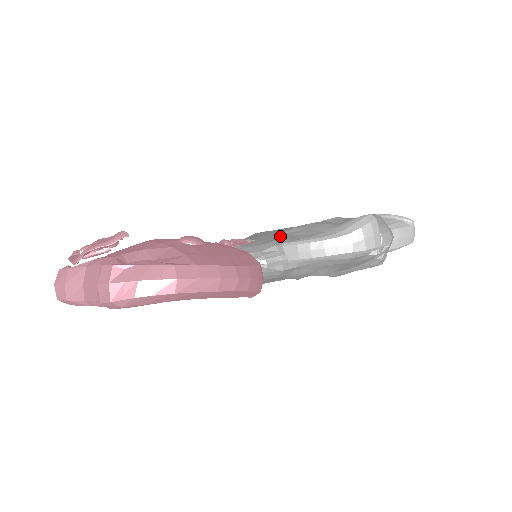
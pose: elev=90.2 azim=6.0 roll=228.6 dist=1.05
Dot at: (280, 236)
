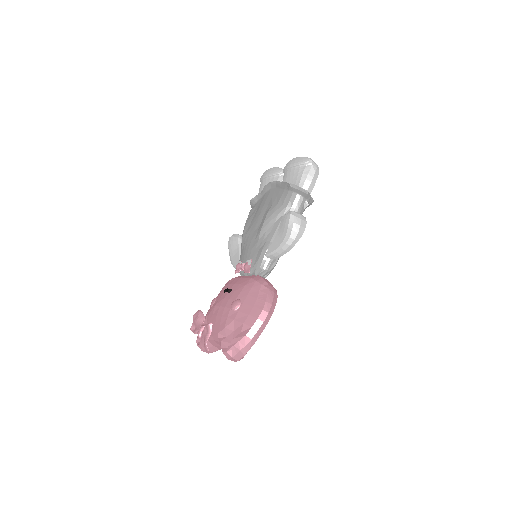
Dot at: (259, 245)
